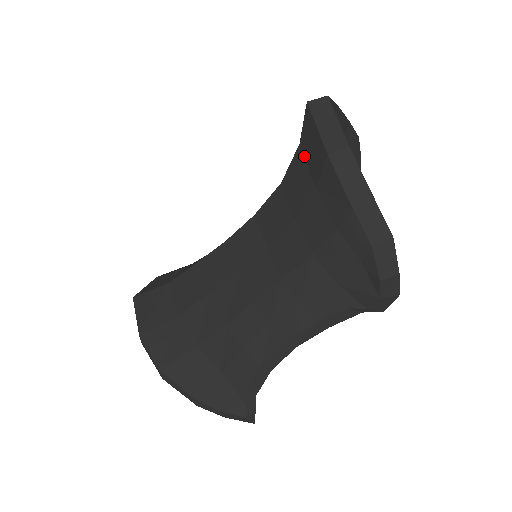
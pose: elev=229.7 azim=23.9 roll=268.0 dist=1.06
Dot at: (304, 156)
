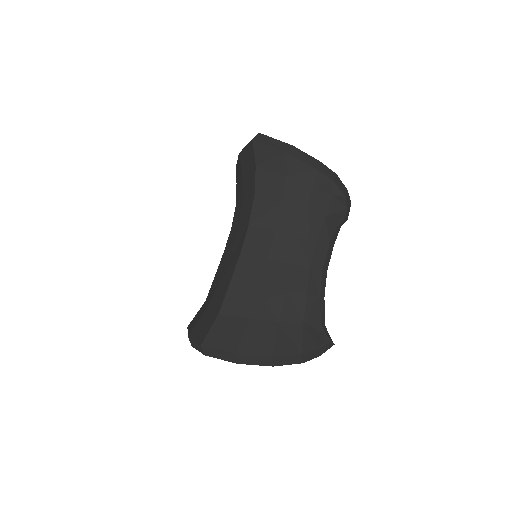
Dot at: (265, 169)
